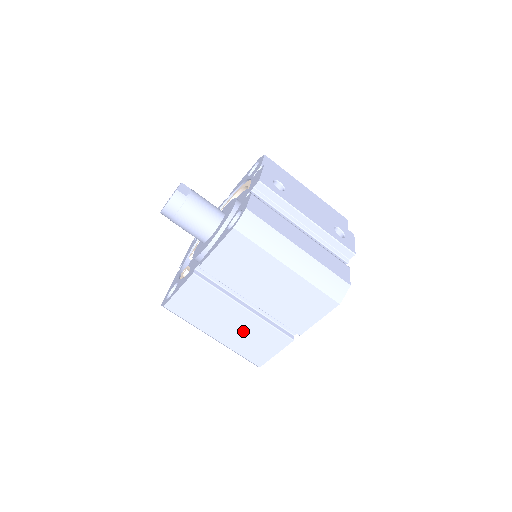
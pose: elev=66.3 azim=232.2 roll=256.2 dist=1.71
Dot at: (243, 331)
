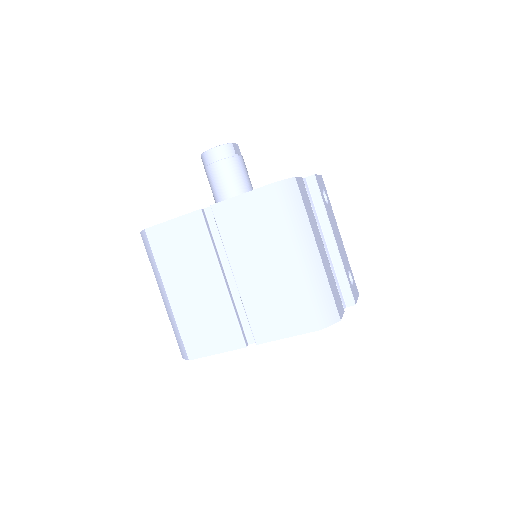
Dot at: (203, 305)
